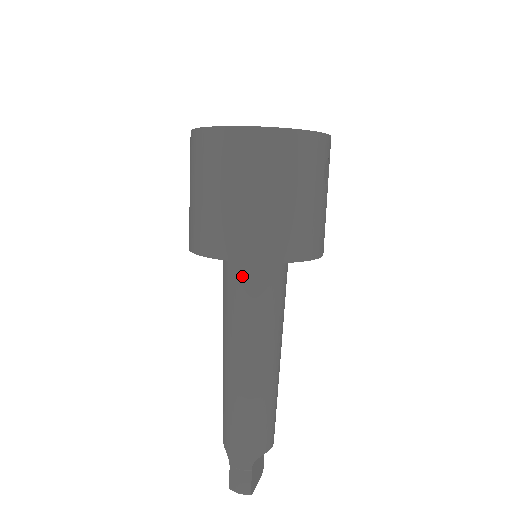
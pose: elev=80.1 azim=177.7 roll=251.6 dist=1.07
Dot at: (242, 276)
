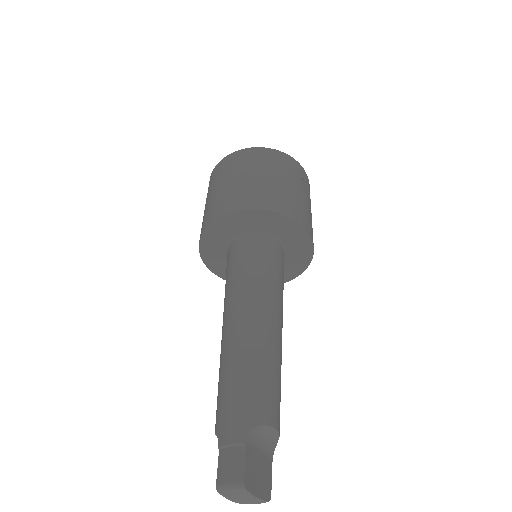
Dot at: (239, 249)
